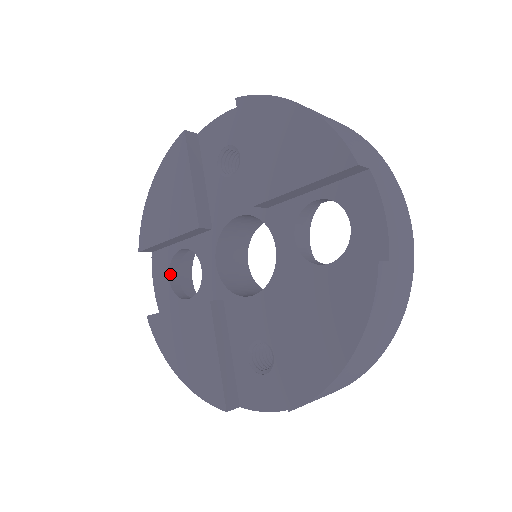
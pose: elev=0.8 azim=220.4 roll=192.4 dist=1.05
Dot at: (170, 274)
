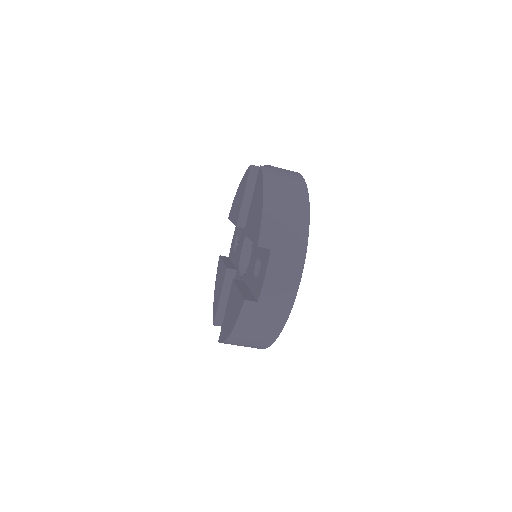
Dot at: occluded
